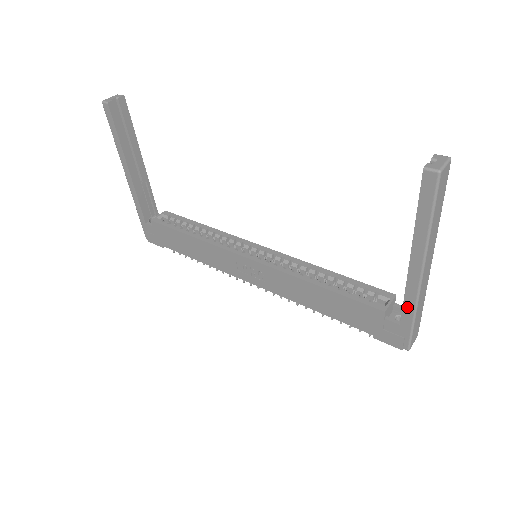
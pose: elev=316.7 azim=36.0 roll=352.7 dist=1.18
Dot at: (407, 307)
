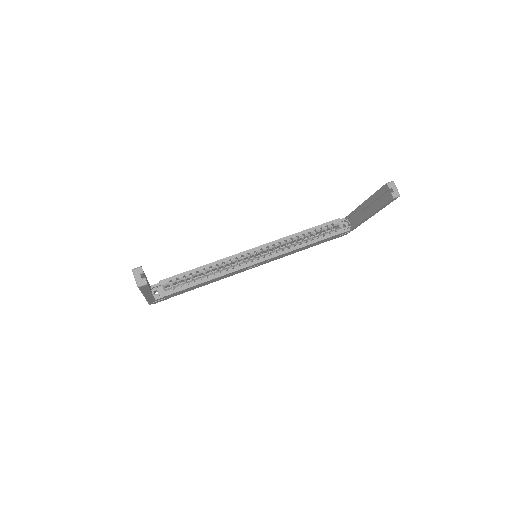
Dot at: (358, 225)
